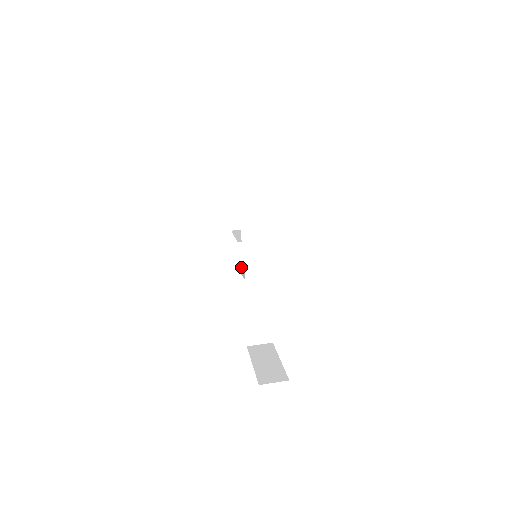
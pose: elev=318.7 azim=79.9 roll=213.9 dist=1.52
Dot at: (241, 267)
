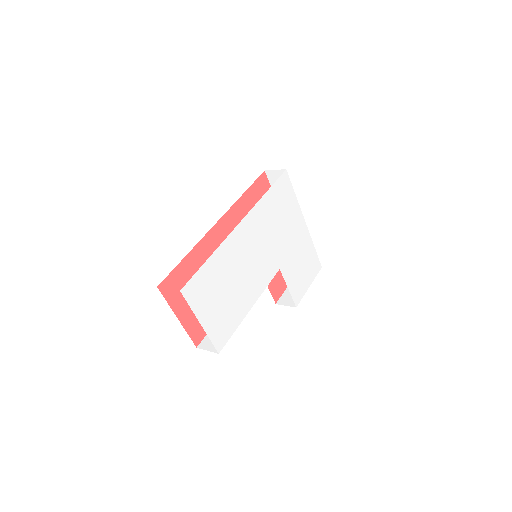
Dot at: occluded
